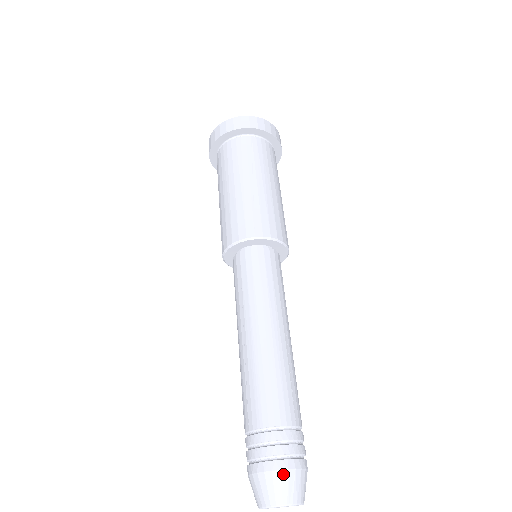
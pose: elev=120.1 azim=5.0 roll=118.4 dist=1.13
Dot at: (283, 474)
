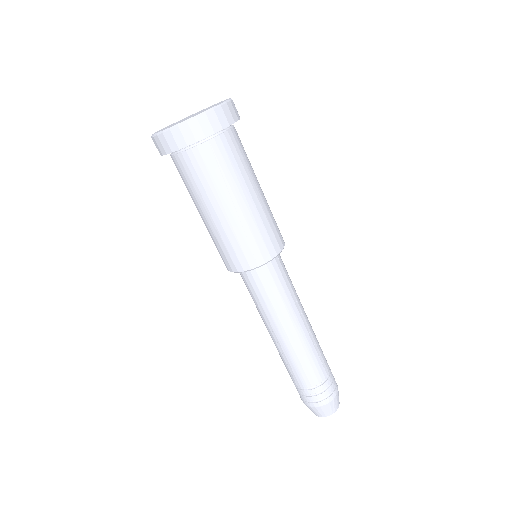
Dot at: (327, 405)
